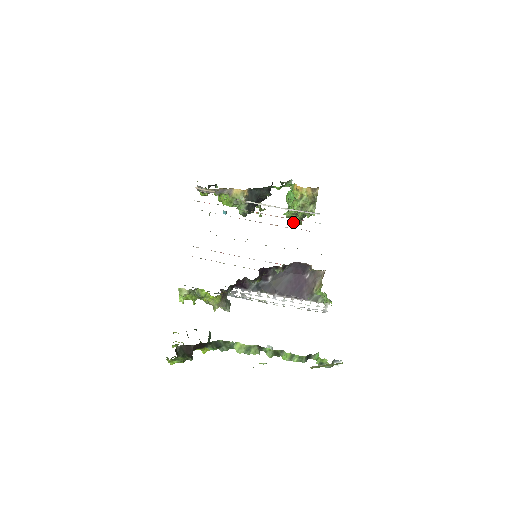
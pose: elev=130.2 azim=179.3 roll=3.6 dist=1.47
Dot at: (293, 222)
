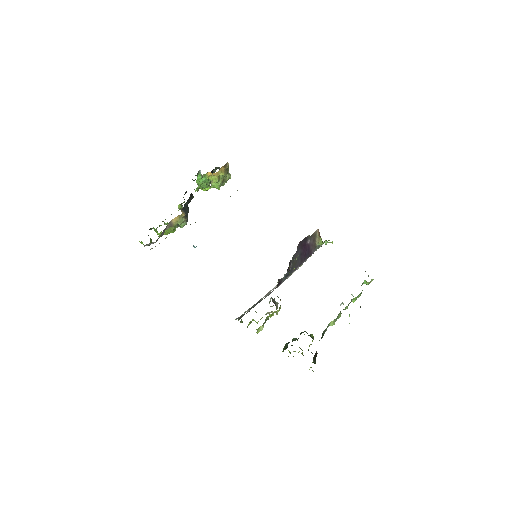
Dot at: (204, 189)
